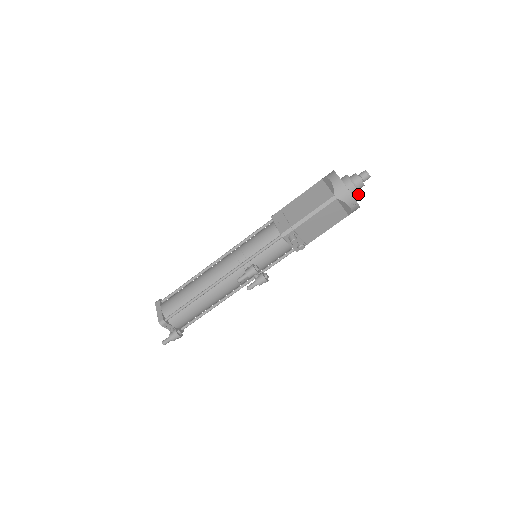
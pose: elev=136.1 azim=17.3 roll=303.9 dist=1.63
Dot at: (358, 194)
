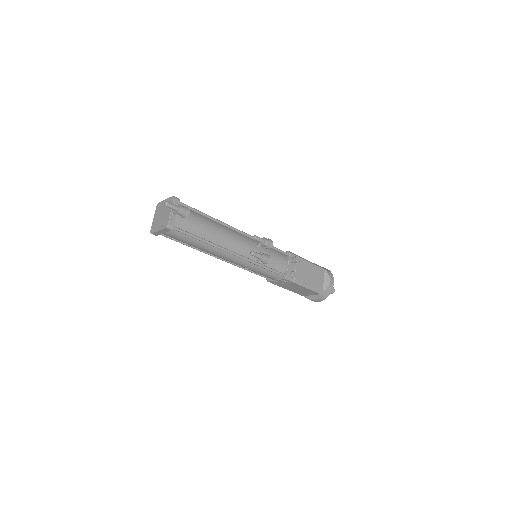
Dot at: occluded
